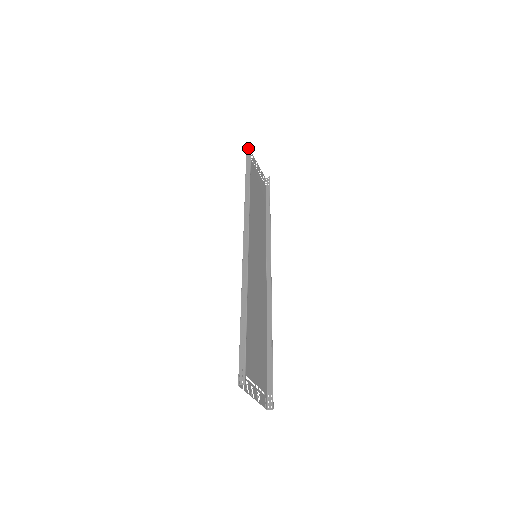
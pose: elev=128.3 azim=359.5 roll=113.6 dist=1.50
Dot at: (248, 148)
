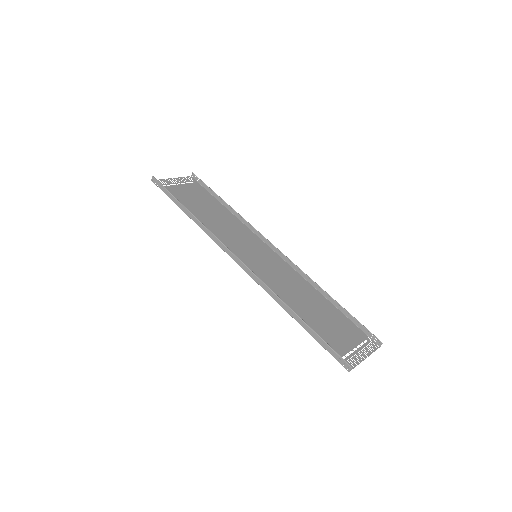
Dot at: (156, 184)
